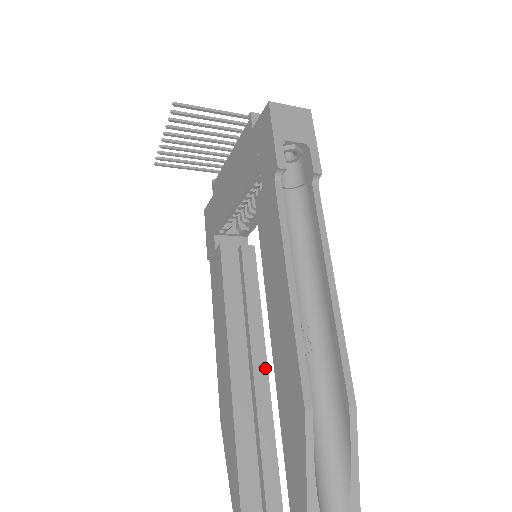
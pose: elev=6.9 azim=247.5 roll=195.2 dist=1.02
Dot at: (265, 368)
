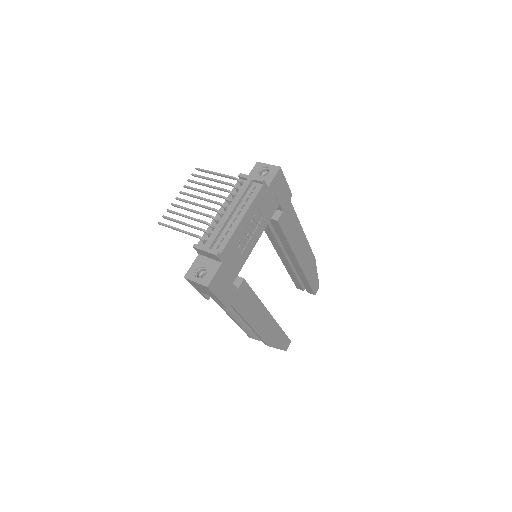
Dot at: (298, 264)
